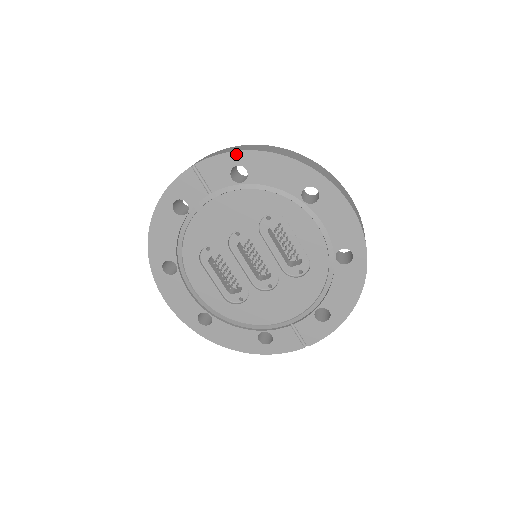
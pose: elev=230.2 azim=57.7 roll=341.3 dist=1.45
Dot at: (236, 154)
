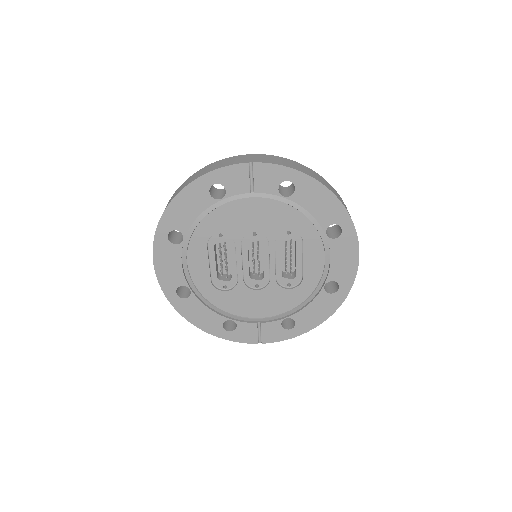
Dot at: (294, 172)
